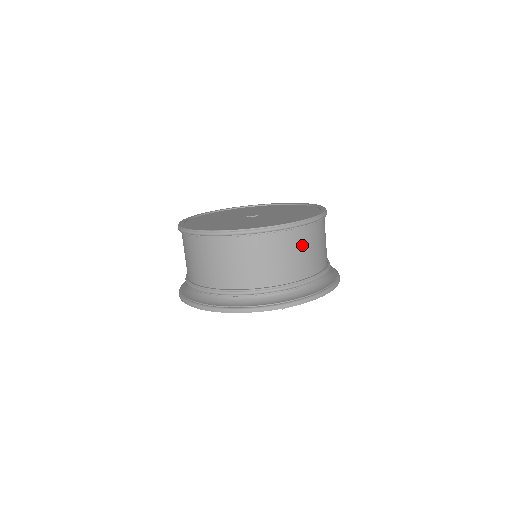
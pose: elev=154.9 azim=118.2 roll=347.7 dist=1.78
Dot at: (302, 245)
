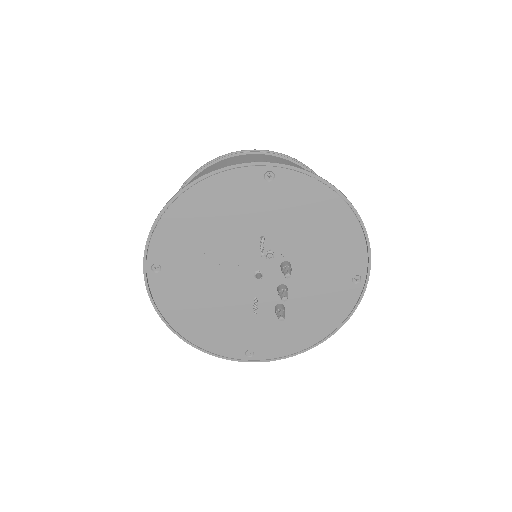
Dot at: occluded
